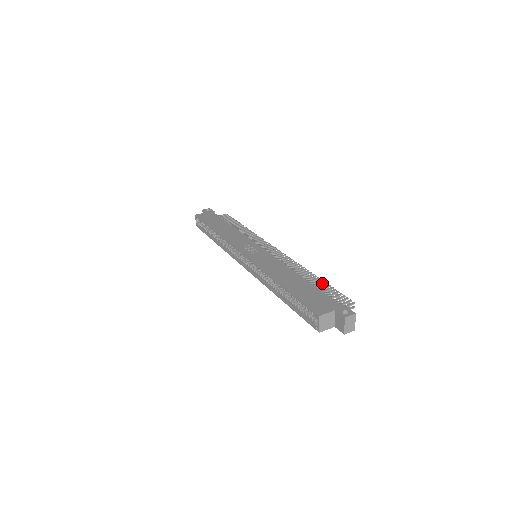
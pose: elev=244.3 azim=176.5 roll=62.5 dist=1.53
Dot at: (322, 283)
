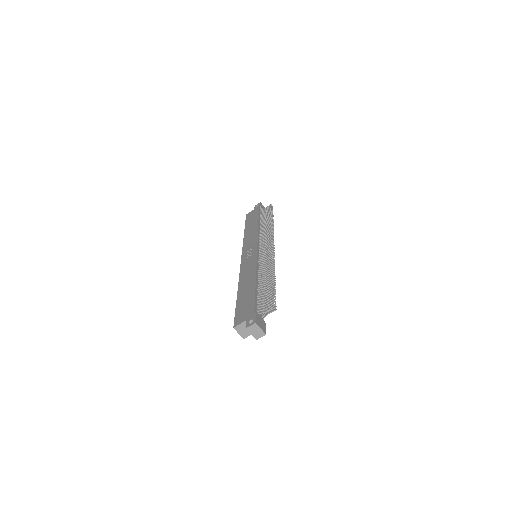
Dot at: (270, 284)
